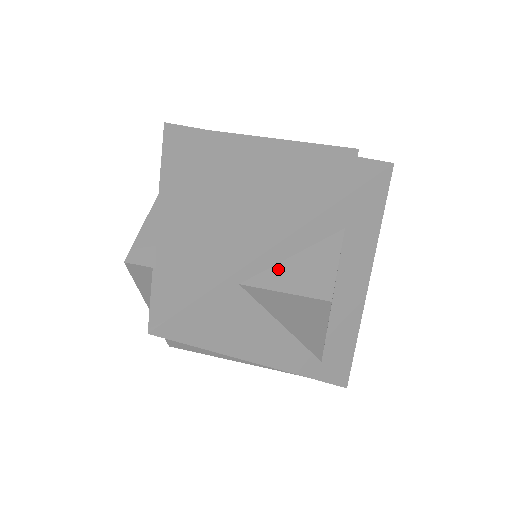
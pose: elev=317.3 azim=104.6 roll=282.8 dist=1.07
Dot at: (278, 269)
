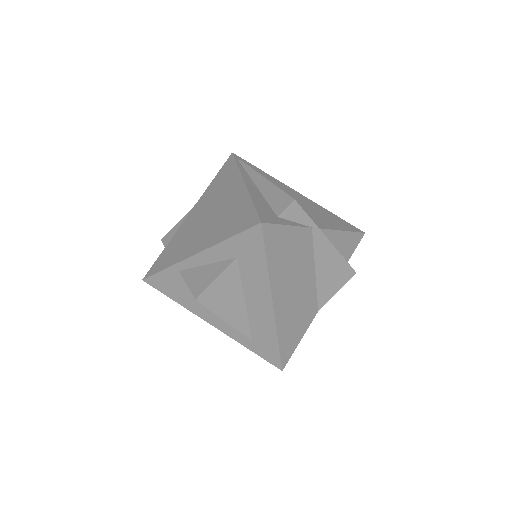
Dot at: (195, 270)
